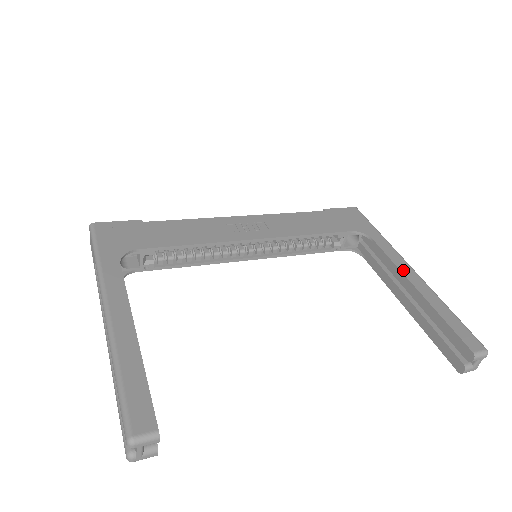
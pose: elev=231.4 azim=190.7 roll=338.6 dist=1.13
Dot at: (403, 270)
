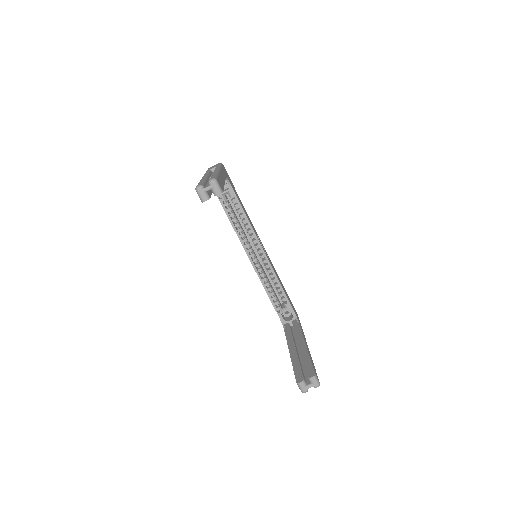
Dot at: occluded
